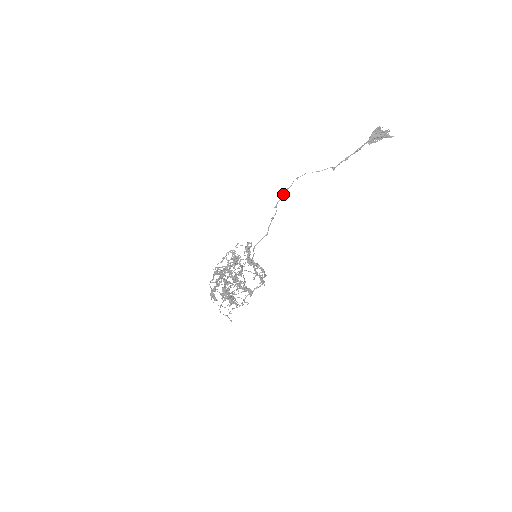
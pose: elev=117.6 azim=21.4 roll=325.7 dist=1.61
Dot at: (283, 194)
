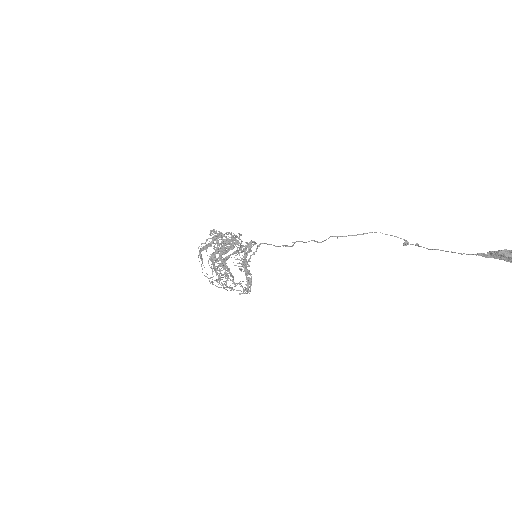
Dot at: (308, 241)
